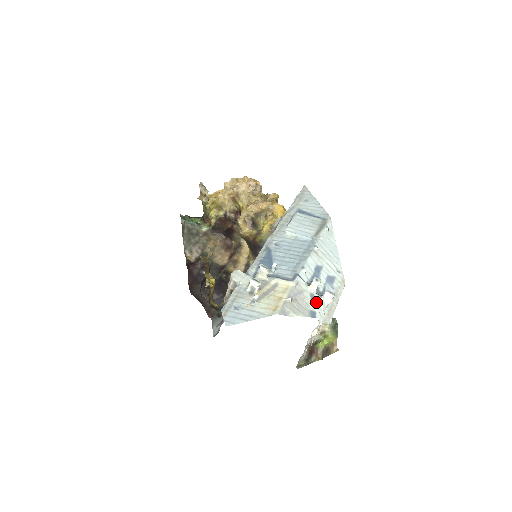
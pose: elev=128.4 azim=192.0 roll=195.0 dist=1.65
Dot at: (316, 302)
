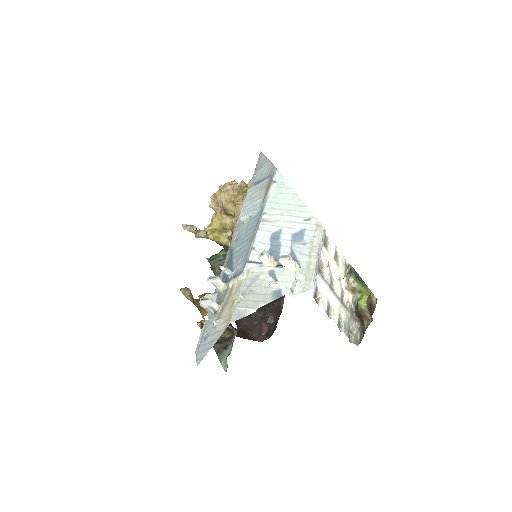
Dot at: (271, 279)
